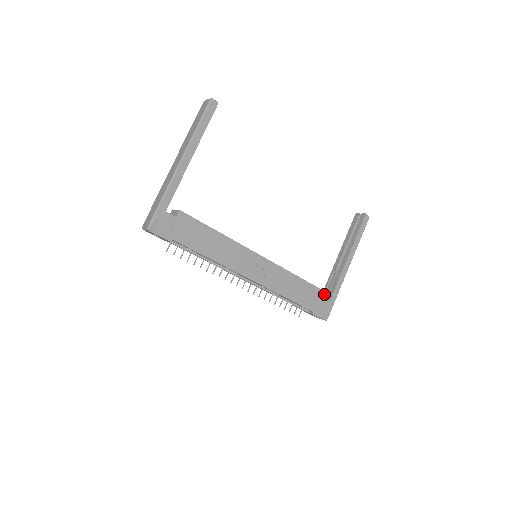
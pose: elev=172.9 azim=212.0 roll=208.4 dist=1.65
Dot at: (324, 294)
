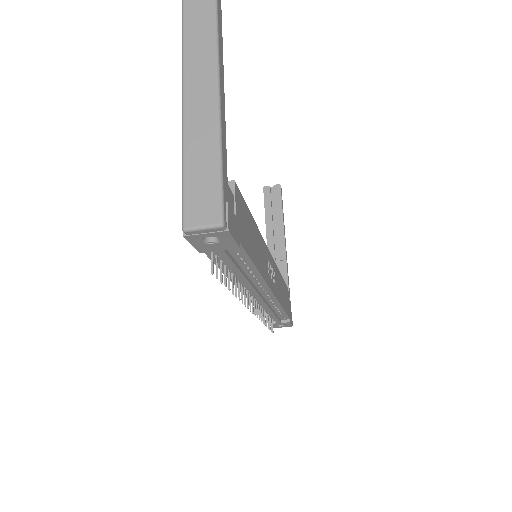
Dot at: (288, 292)
